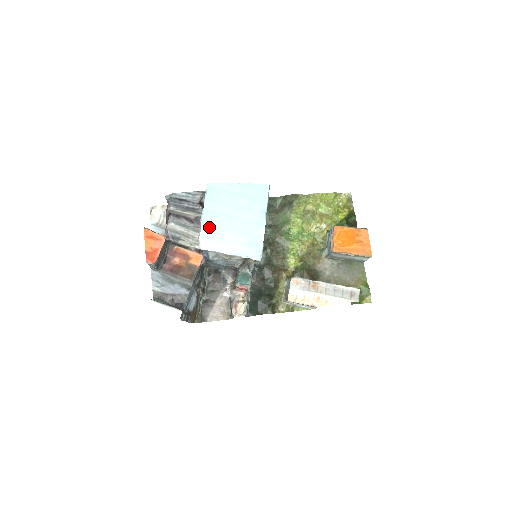
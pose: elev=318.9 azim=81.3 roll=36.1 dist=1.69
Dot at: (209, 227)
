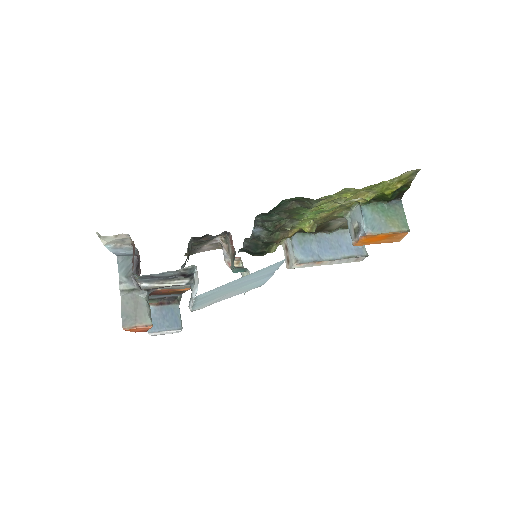
Dot at: (202, 304)
